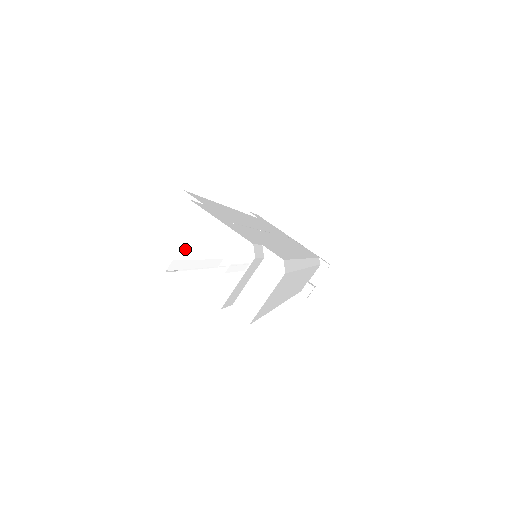
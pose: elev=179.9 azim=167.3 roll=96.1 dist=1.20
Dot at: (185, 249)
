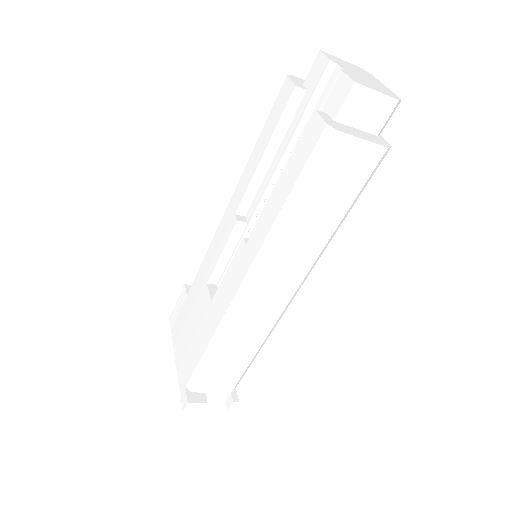
Dot at: (351, 68)
